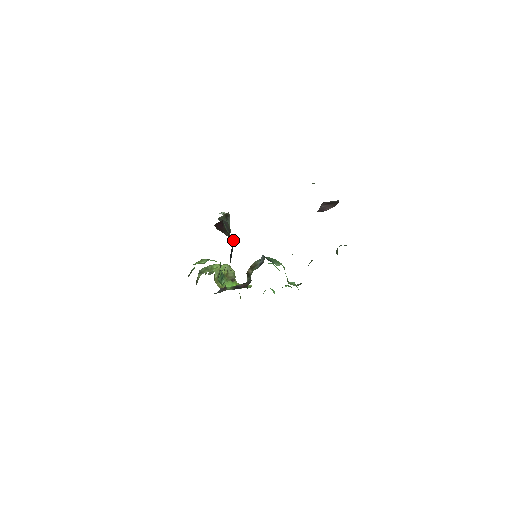
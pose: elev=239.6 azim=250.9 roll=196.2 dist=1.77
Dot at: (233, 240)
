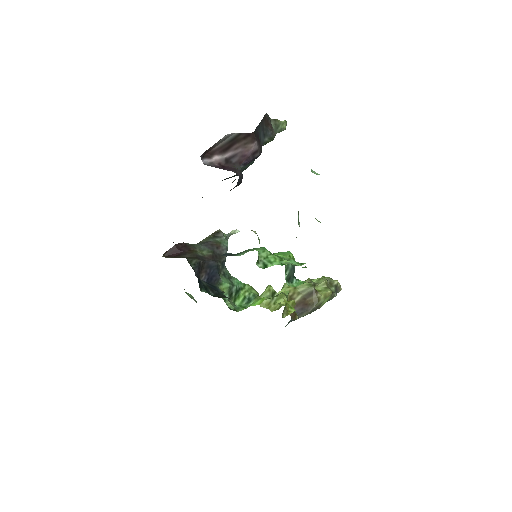
Dot at: (188, 258)
